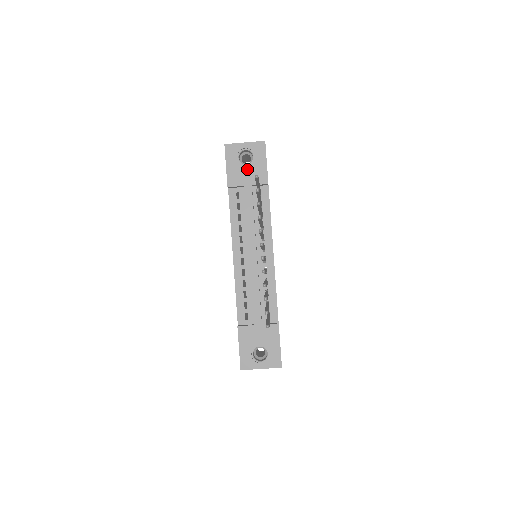
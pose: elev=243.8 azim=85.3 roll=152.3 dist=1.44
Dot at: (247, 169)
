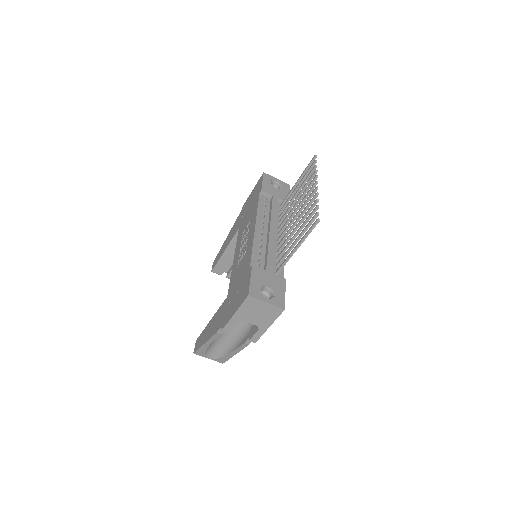
Dot at: (276, 190)
